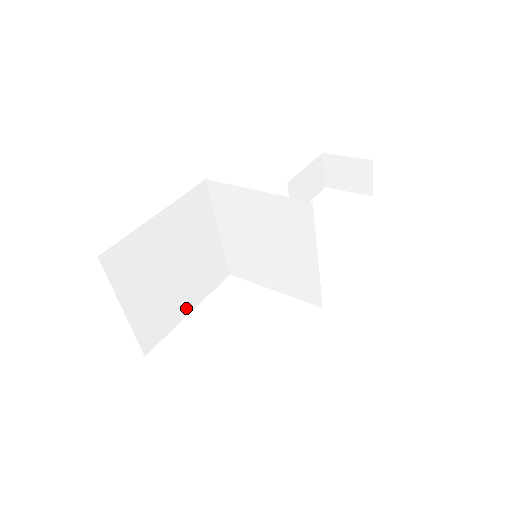
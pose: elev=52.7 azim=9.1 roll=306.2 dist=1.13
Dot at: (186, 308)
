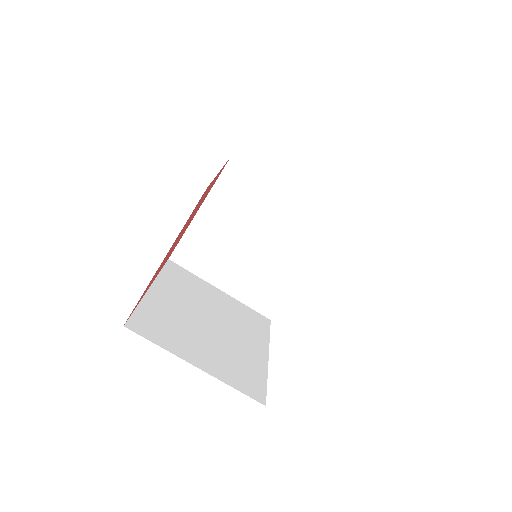
Dot at: (260, 354)
